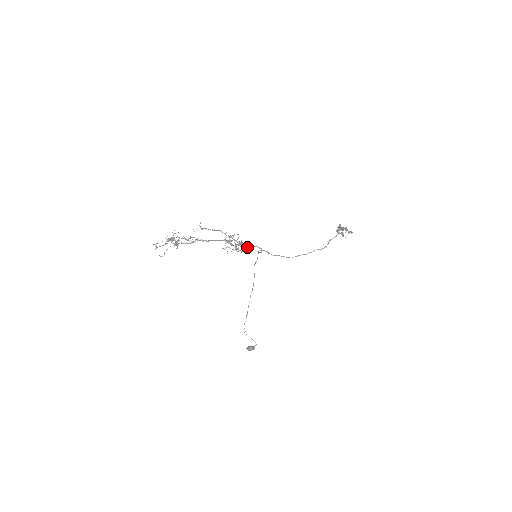
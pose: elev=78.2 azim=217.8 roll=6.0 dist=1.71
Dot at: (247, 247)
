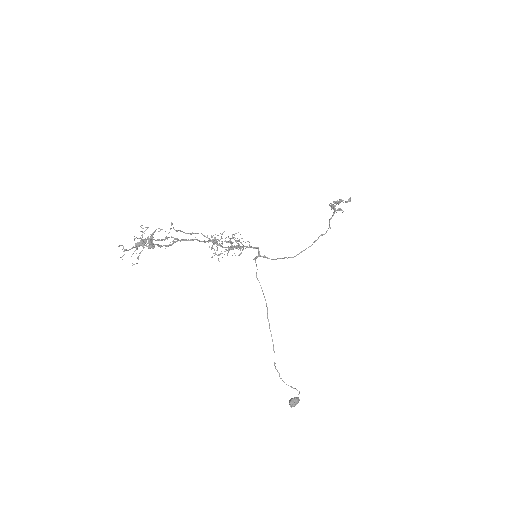
Dot at: (240, 250)
